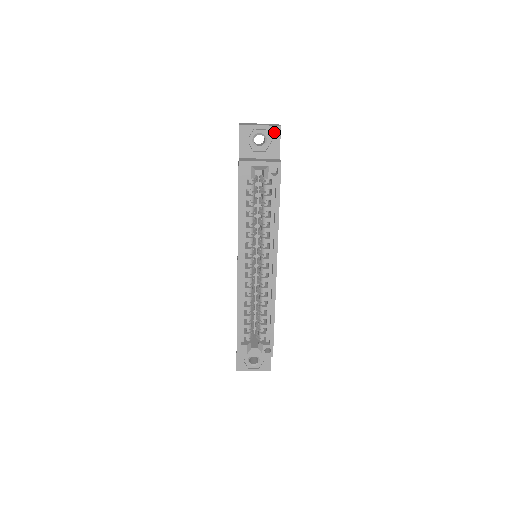
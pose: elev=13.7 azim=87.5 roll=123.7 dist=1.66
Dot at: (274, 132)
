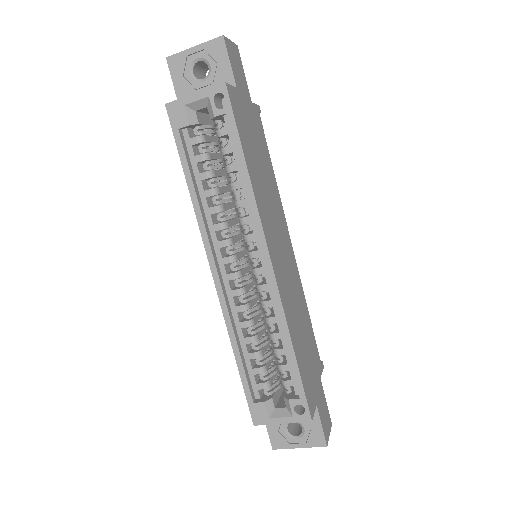
Dot at: (216, 49)
